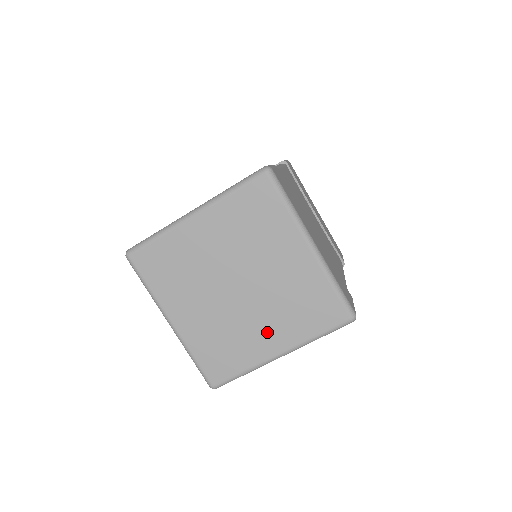
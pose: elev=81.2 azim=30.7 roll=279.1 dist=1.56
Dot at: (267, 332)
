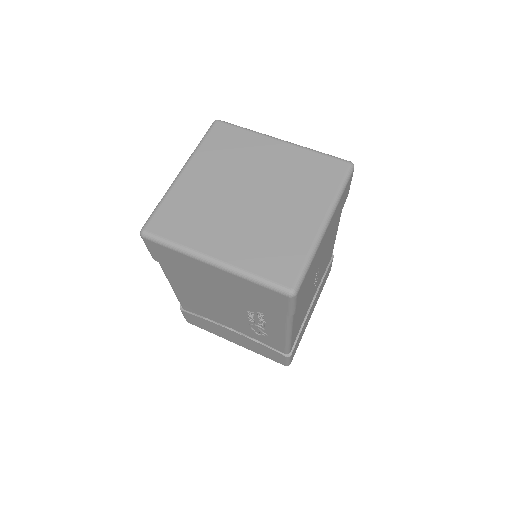
Dot at: (299, 212)
